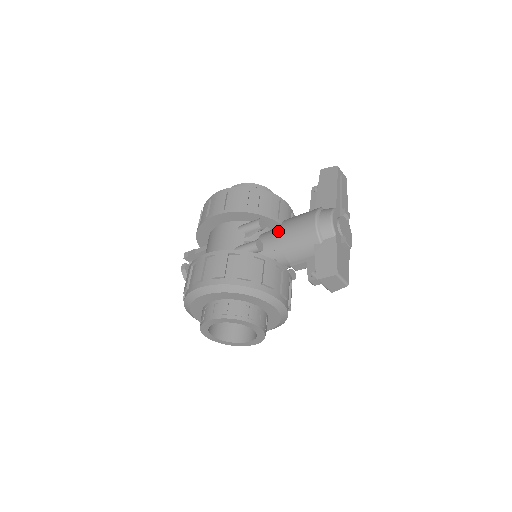
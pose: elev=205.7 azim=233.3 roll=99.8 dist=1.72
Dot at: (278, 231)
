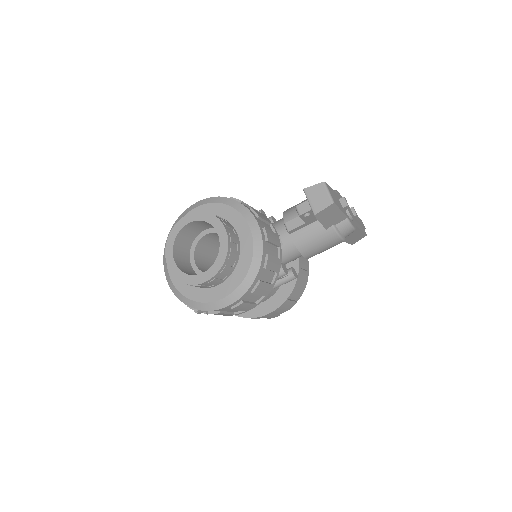
Dot at: occluded
